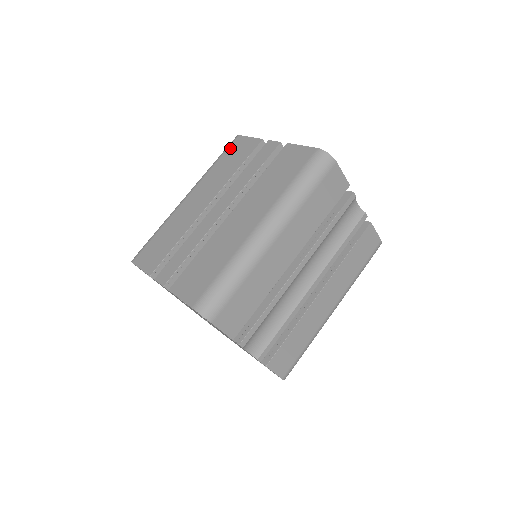
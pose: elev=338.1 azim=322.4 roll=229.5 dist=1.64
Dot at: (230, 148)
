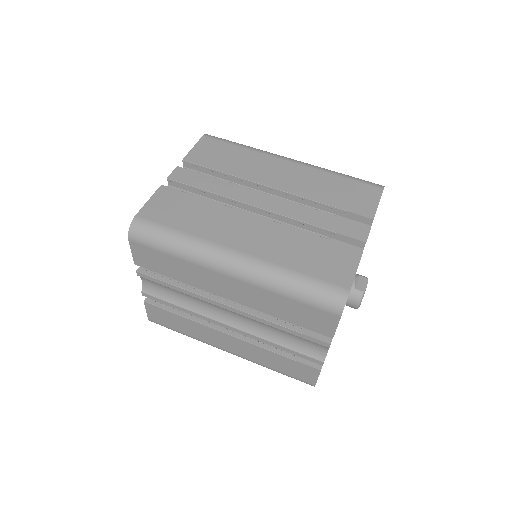
Dot at: (362, 185)
